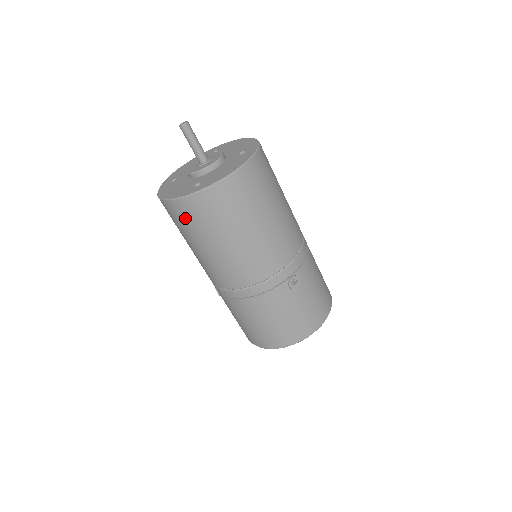
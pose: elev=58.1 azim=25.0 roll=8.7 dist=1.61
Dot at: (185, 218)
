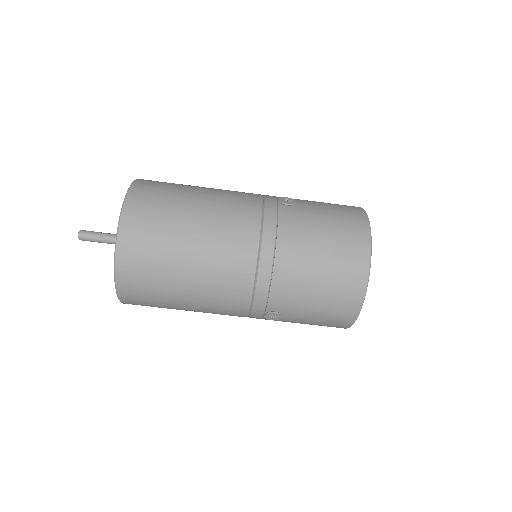
Dot at: (142, 251)
